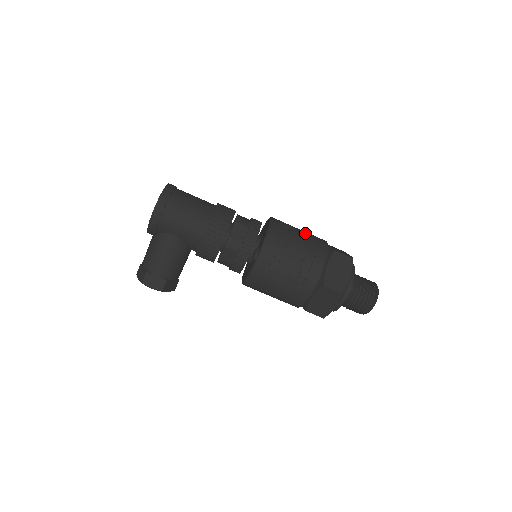
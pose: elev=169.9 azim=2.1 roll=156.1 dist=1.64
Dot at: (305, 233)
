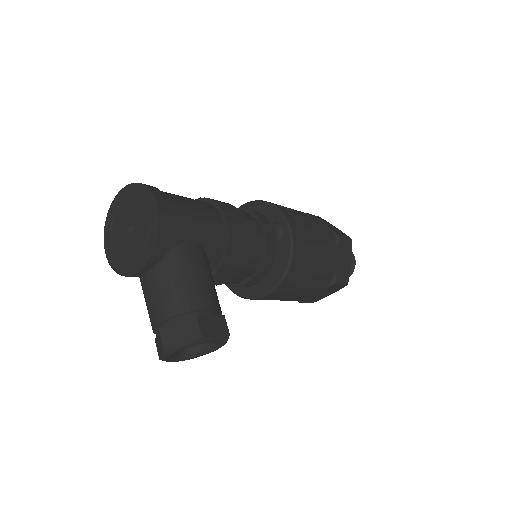
Dot at: occluded
